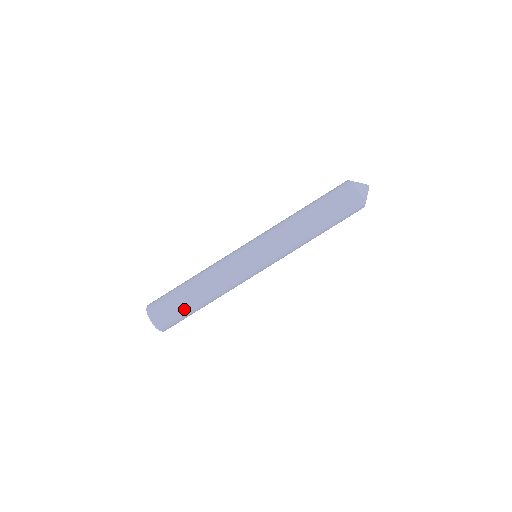
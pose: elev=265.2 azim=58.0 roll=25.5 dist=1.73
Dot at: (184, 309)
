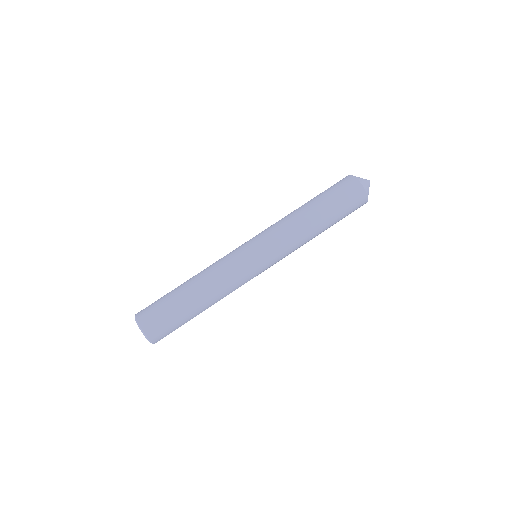
Dot at: (176, 311)
